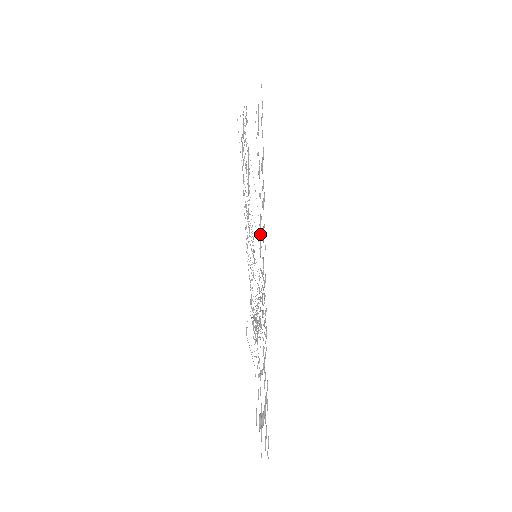
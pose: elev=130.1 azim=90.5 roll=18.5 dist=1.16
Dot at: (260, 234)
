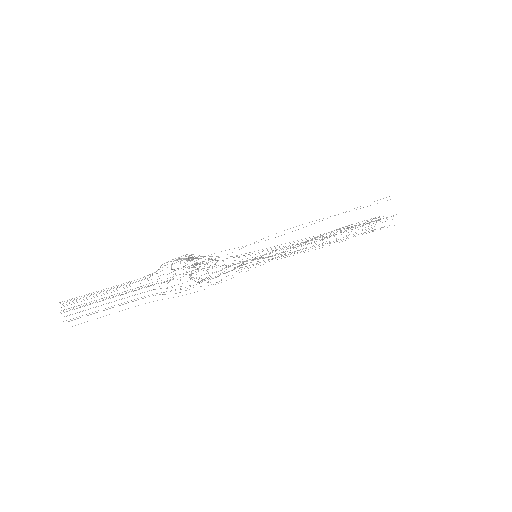
Dot at: occluded
